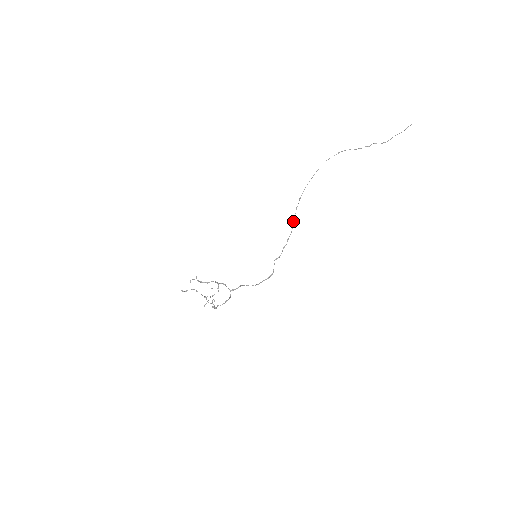
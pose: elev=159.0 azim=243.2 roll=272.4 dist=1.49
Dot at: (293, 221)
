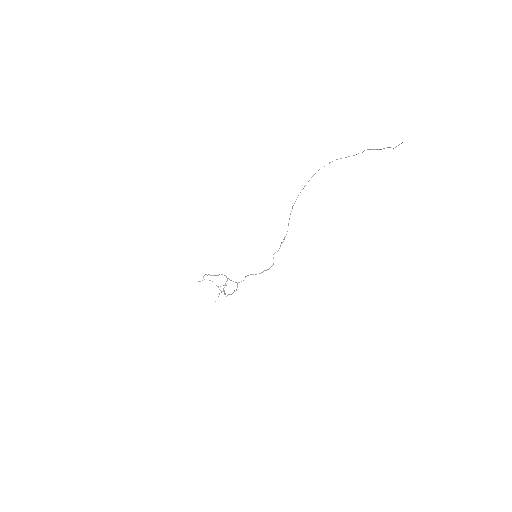
Dot at: (288, 224)
